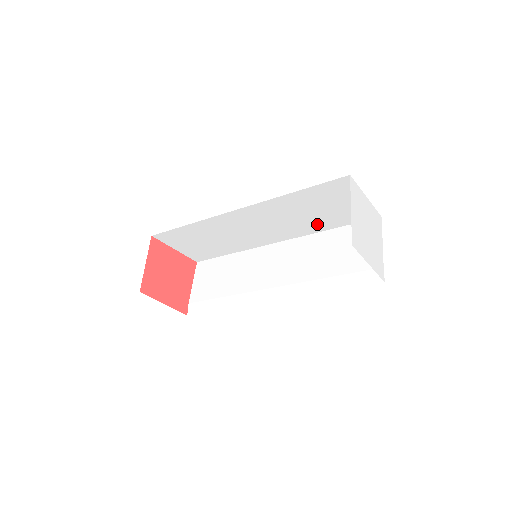
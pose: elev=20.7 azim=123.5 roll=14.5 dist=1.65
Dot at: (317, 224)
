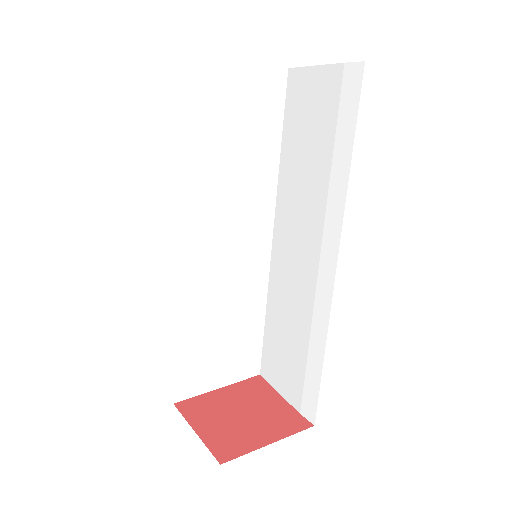
Dot at: (262, 161)
